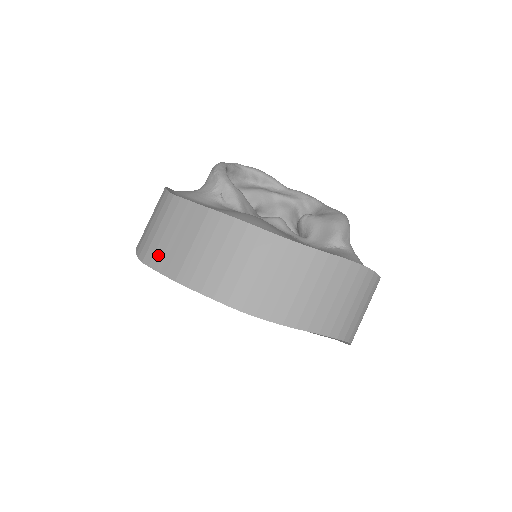
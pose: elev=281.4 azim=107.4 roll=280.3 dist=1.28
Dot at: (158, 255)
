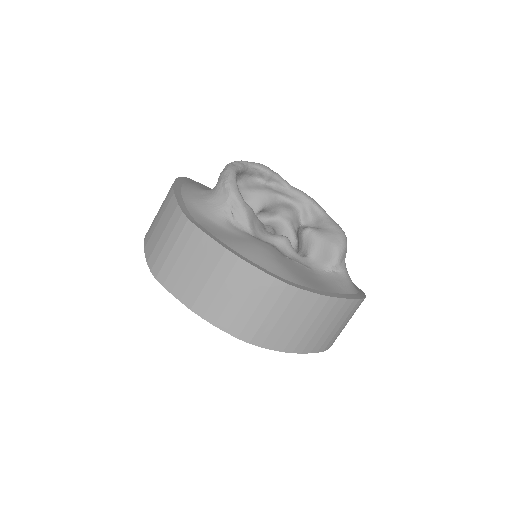
Dot at: (173, 279)
